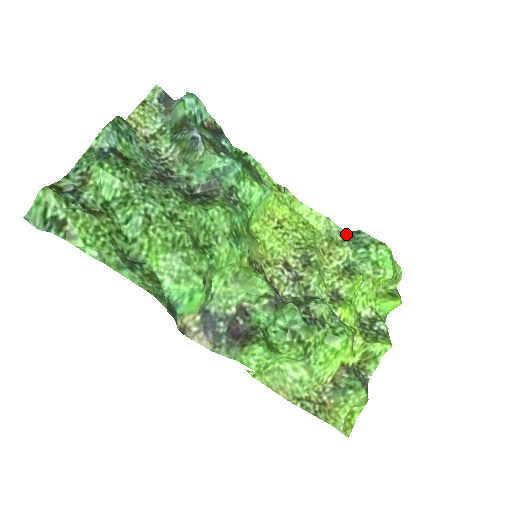
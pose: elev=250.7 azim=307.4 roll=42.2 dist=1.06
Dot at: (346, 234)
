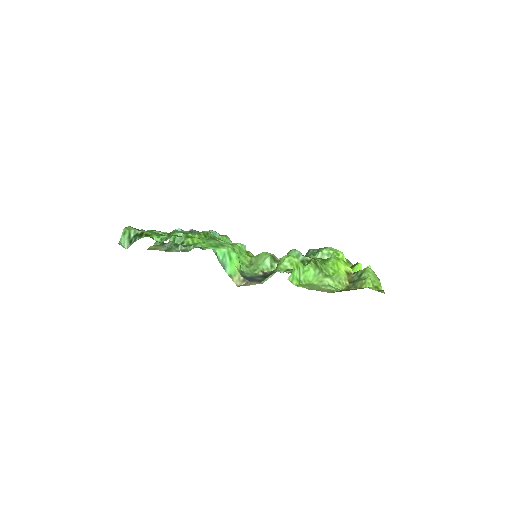
Dot at: occluded
